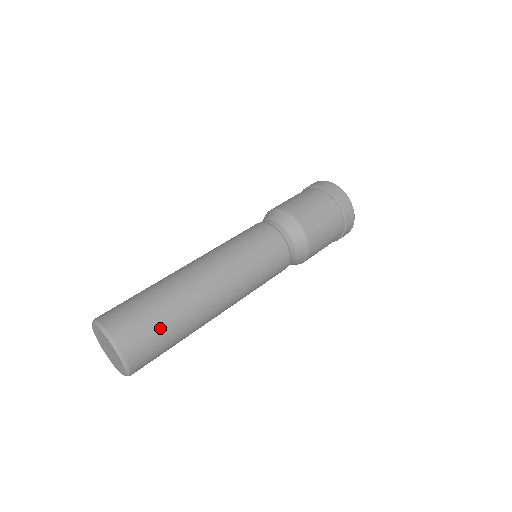
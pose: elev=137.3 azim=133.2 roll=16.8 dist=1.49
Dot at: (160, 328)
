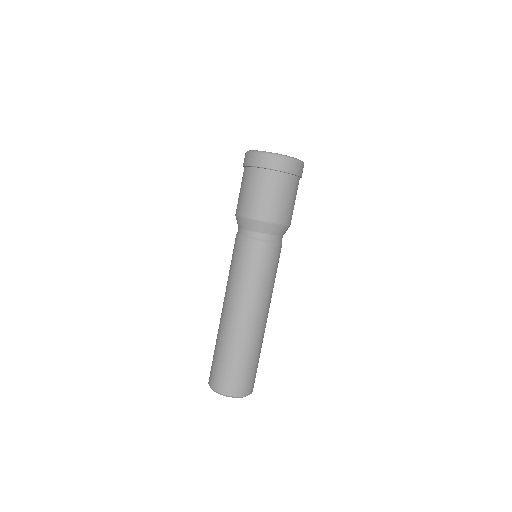
Dot at: (246, 368)
